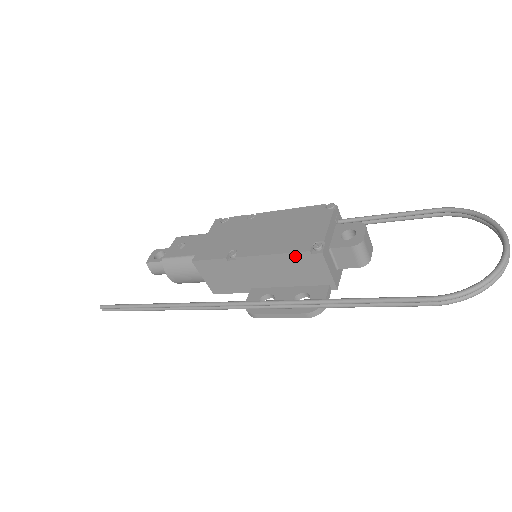
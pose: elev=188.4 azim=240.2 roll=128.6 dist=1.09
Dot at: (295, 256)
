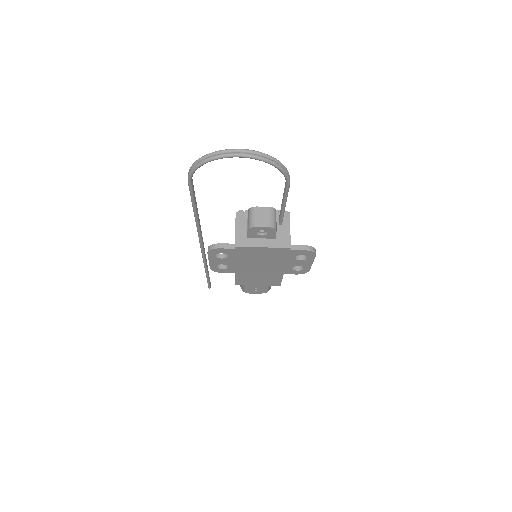
Dot at: occluded
